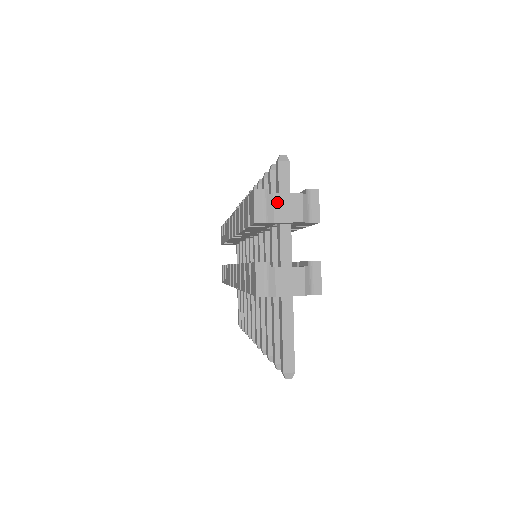
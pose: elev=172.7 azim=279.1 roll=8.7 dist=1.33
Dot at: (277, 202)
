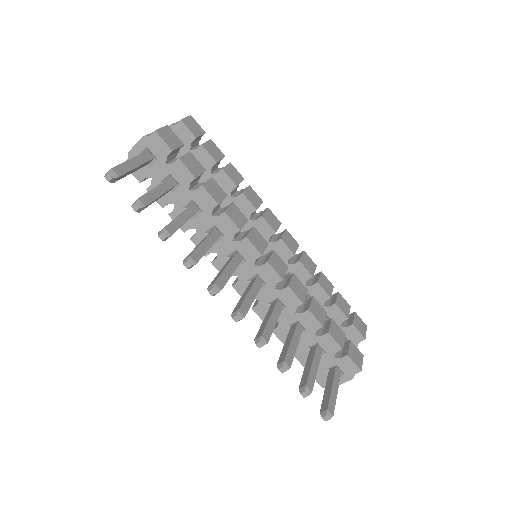
Dot at: occluded
